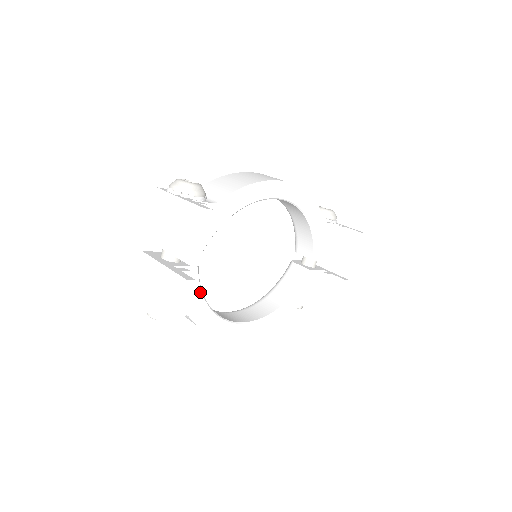
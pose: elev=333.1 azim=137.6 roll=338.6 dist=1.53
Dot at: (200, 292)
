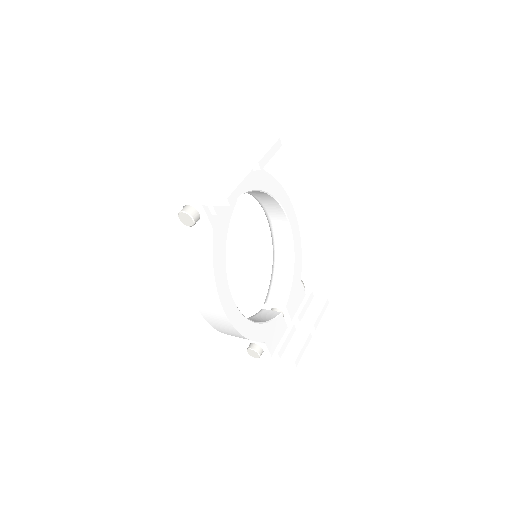
Dot at: (228, 224)
